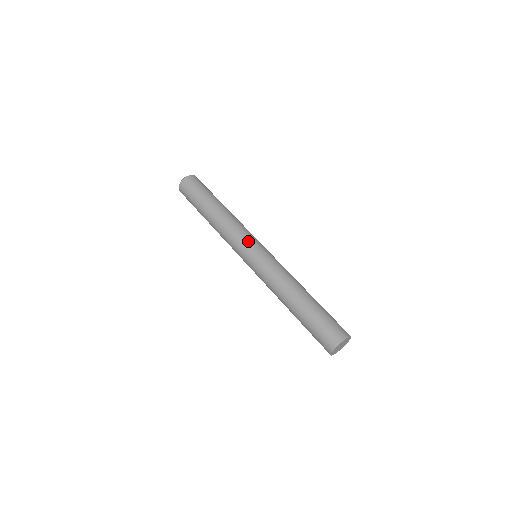
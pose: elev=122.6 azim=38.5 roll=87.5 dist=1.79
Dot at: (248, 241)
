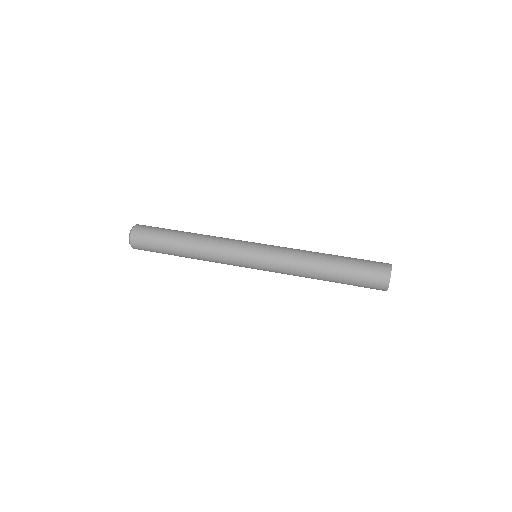
Dot at: (240, 254)
